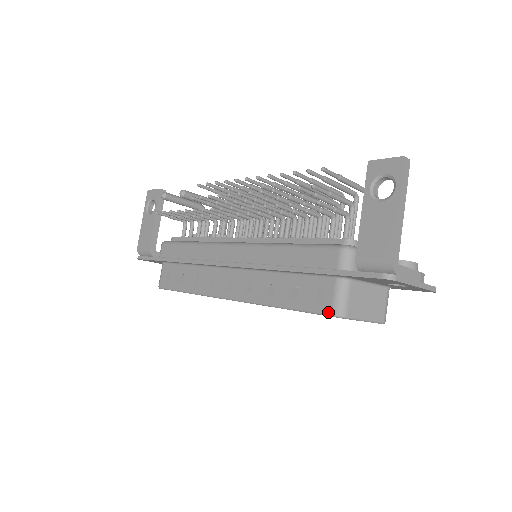
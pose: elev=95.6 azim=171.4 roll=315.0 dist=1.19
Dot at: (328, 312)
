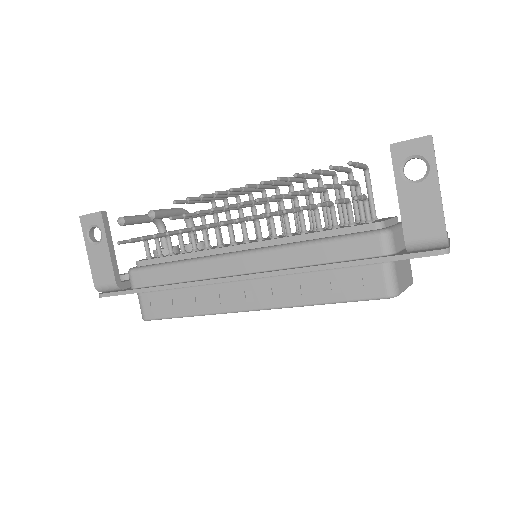
Dot at: (383, 296)
